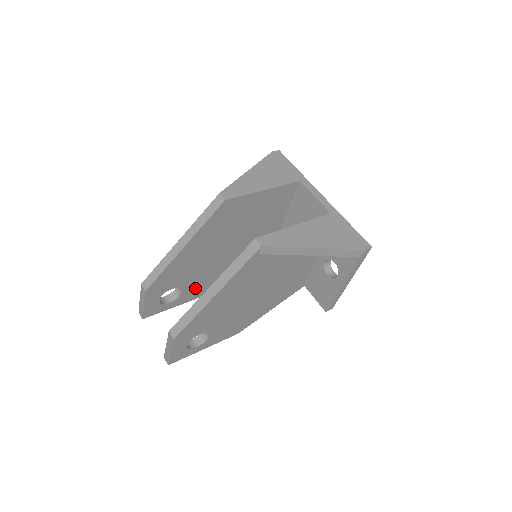
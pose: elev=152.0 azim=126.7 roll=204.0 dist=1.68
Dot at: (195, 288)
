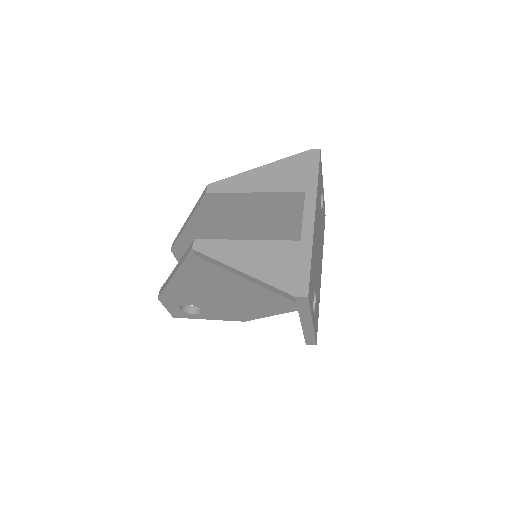
Dot at: occluded
